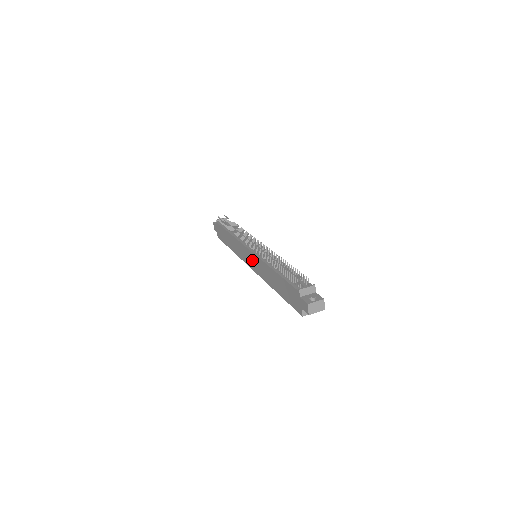
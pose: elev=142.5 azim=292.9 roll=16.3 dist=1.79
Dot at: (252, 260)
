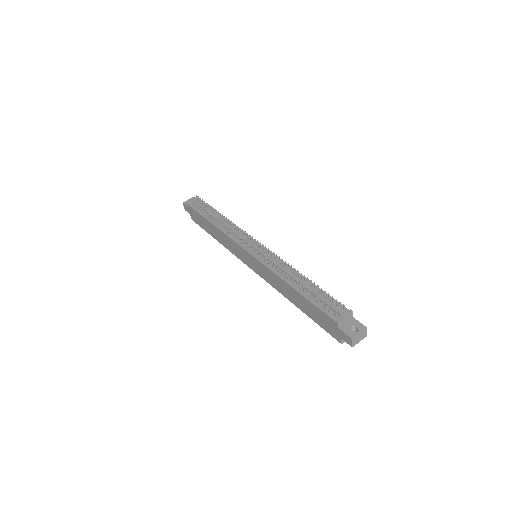
Dot at: (254, 264)
